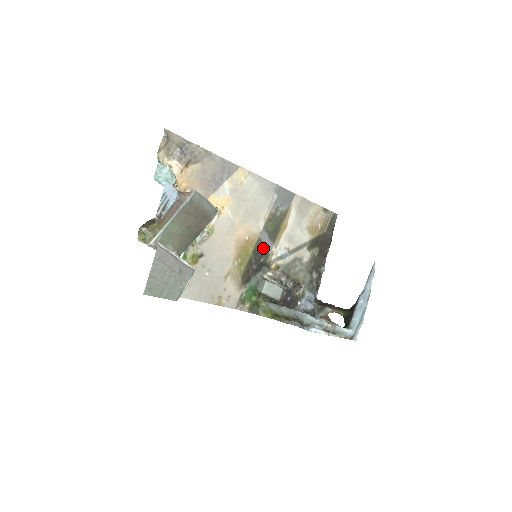
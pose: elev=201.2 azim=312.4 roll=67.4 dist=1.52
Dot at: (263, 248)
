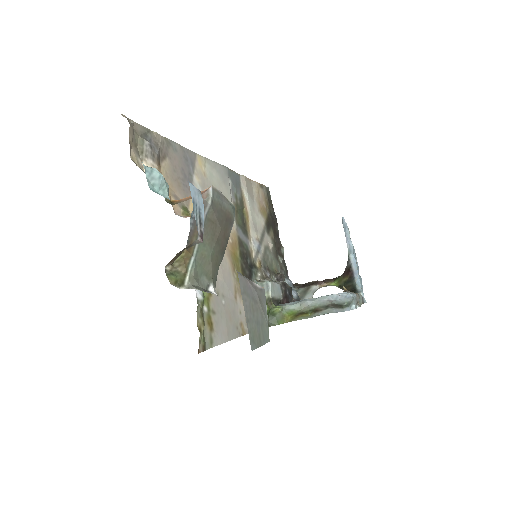
Dot at: (244, 247)
